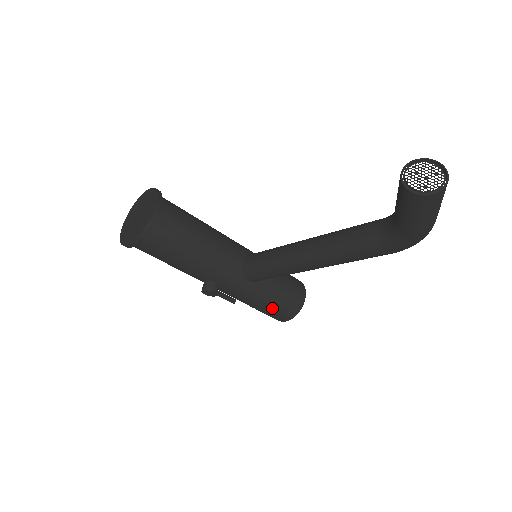
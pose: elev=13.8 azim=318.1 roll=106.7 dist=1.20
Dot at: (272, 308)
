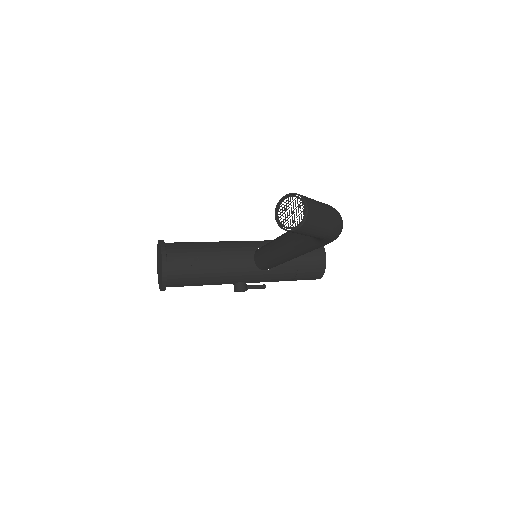
Dot at: (299, 277)
